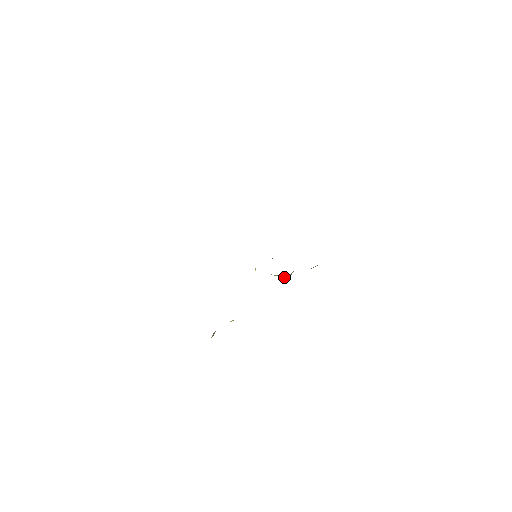
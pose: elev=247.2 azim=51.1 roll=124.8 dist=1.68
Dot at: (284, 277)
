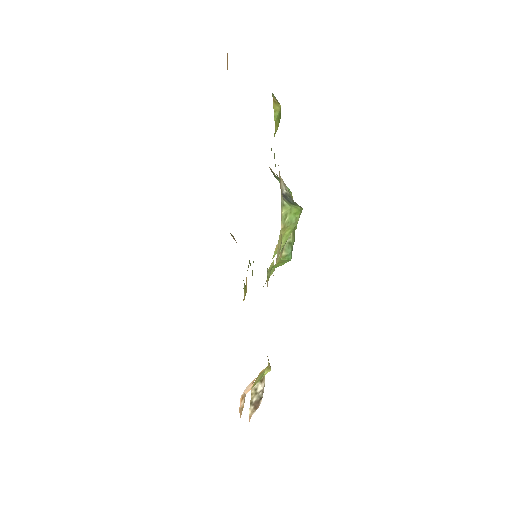
Dot at: (282, 261)
